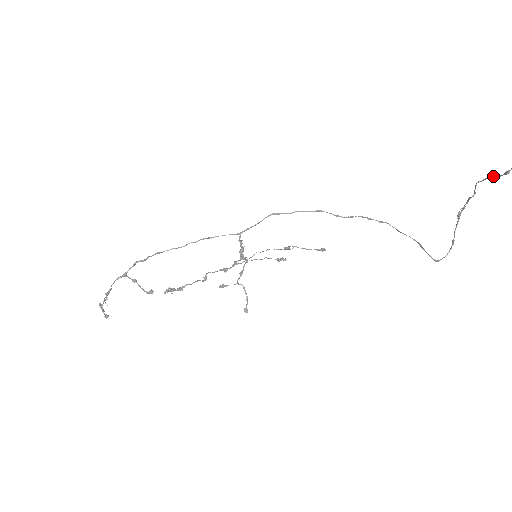
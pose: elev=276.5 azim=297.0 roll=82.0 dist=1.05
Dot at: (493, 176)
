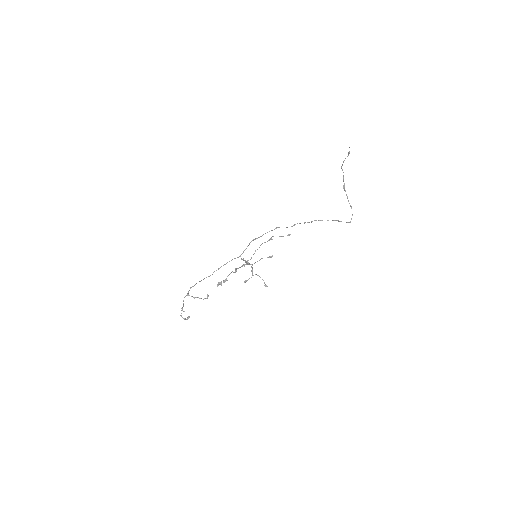
Dot at: occluded
